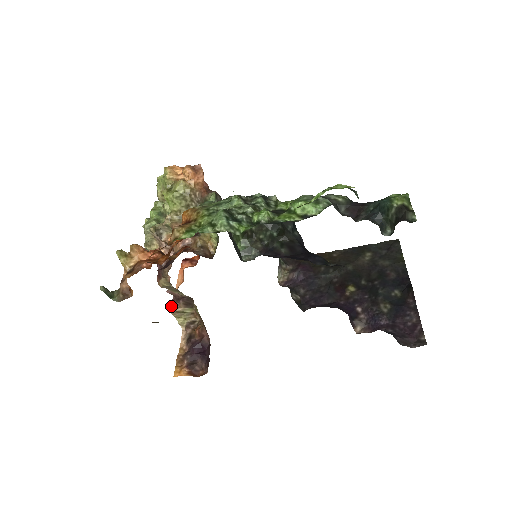
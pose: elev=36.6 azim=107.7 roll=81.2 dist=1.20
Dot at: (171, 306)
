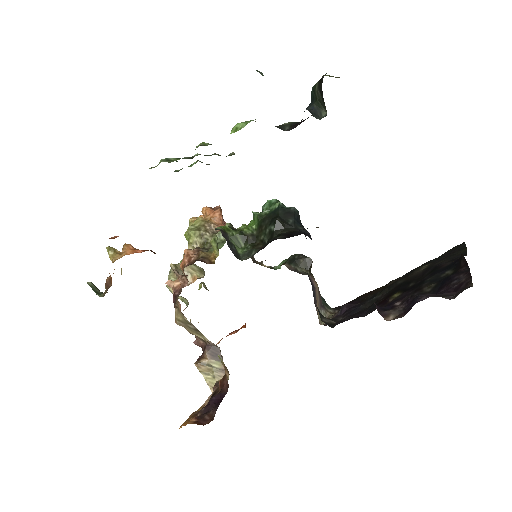
Dot at: (197, 359)
